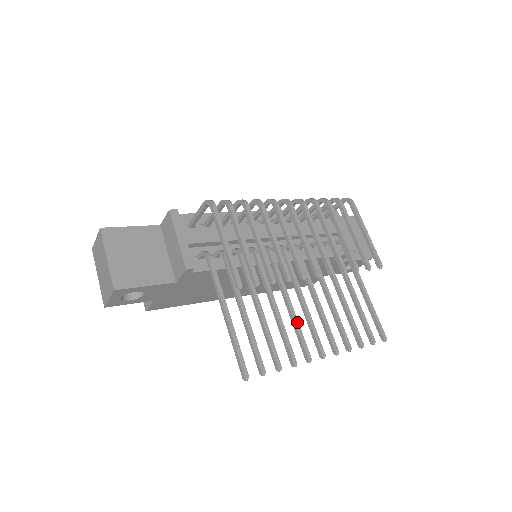
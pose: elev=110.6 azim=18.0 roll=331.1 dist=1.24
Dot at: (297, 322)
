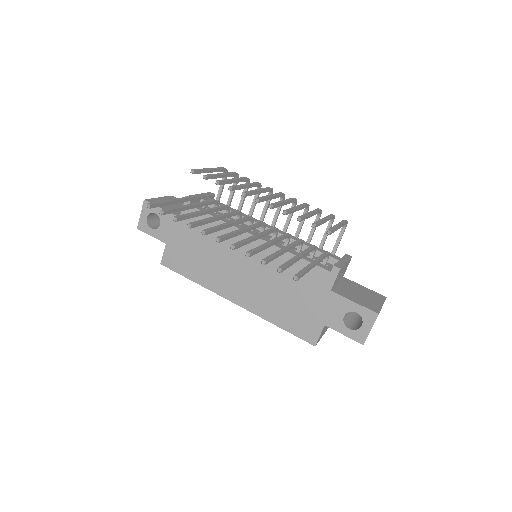
Dot at: (222, 226)
